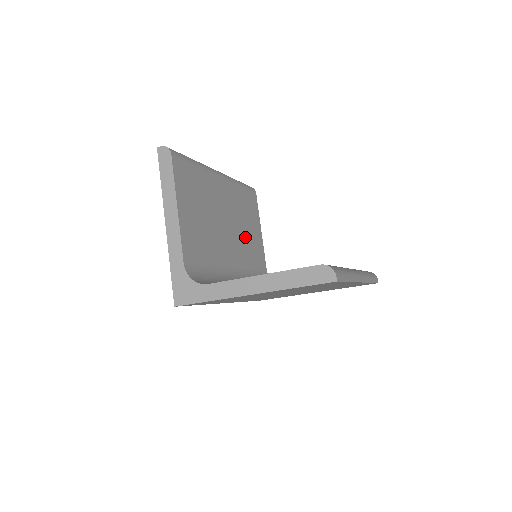
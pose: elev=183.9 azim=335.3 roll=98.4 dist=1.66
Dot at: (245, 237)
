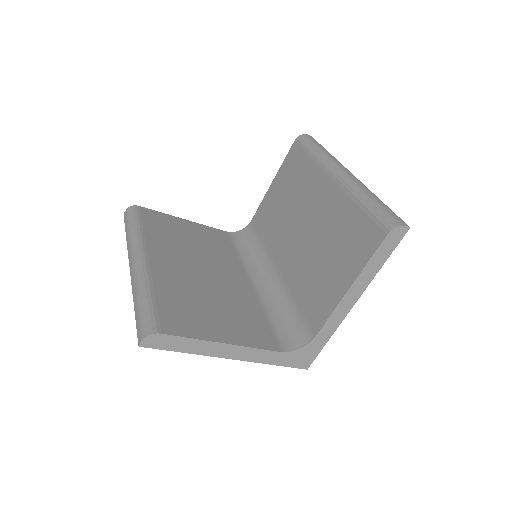
Dot at: (205, 248)
